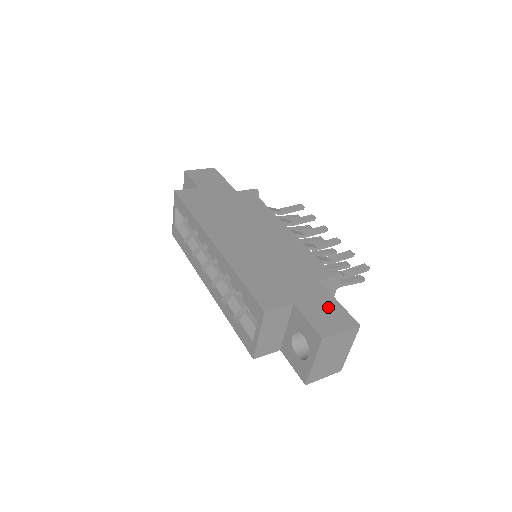
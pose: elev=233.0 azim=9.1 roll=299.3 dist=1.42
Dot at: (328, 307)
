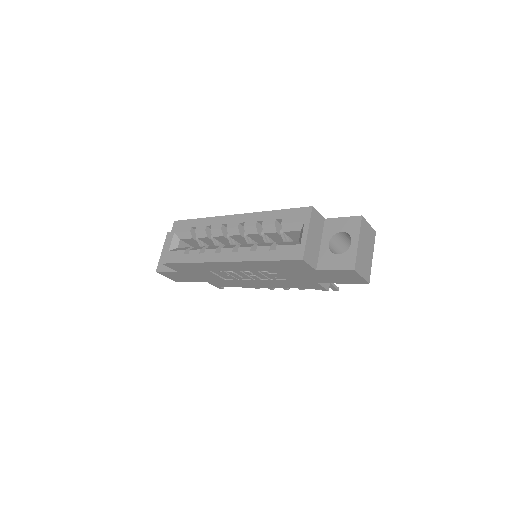
Dot at: occluded
